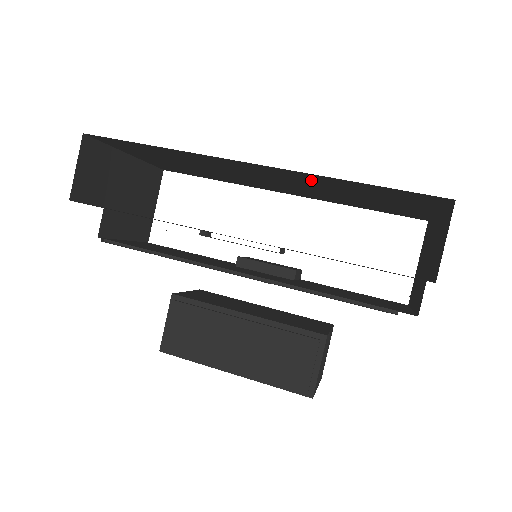
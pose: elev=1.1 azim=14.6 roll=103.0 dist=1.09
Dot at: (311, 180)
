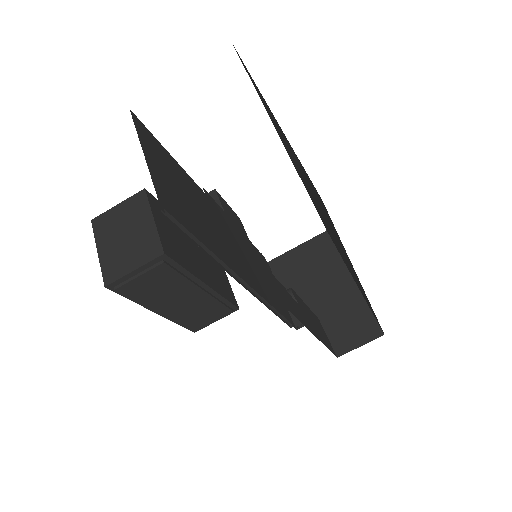
Dot at: occluded
